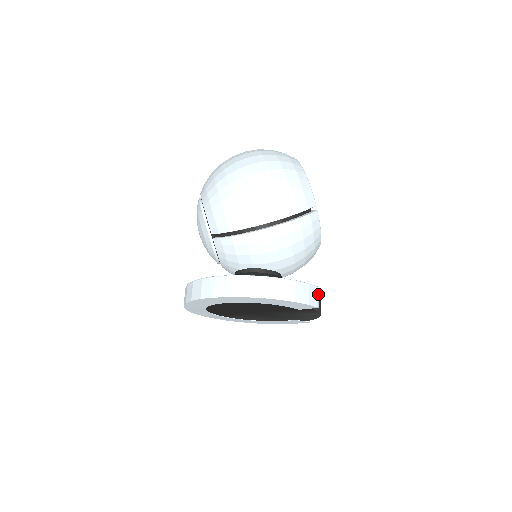
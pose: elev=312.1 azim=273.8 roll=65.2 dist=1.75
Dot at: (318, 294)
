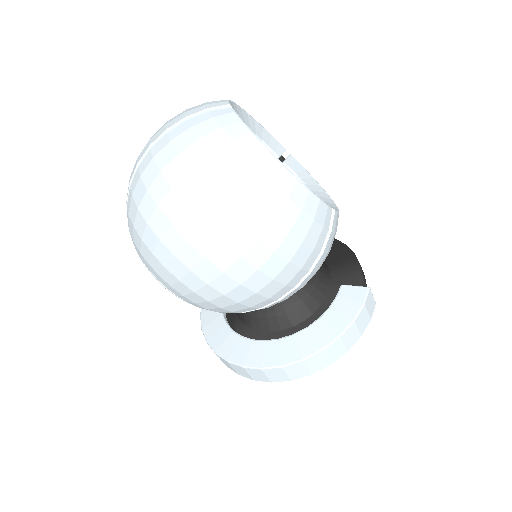
Dot at: (371, 294)
